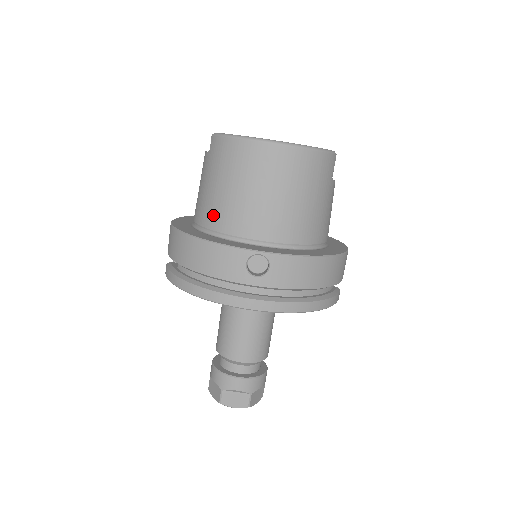
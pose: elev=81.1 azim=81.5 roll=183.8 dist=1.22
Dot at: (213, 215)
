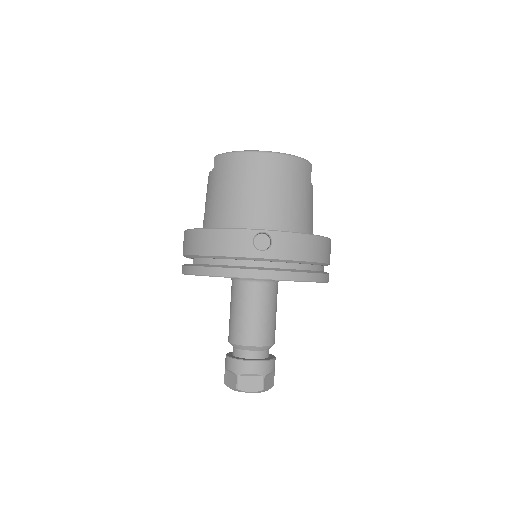
Dot at: (221, 214)
